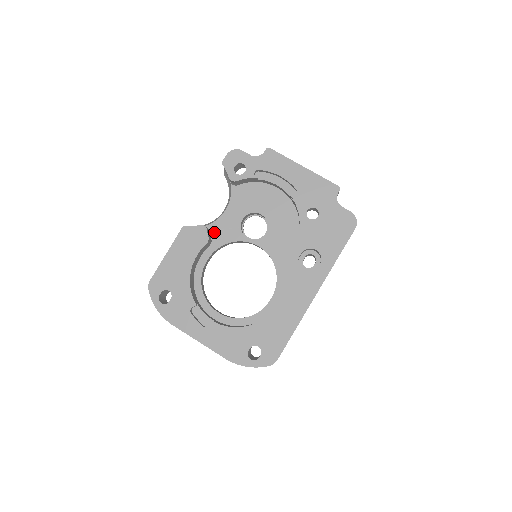
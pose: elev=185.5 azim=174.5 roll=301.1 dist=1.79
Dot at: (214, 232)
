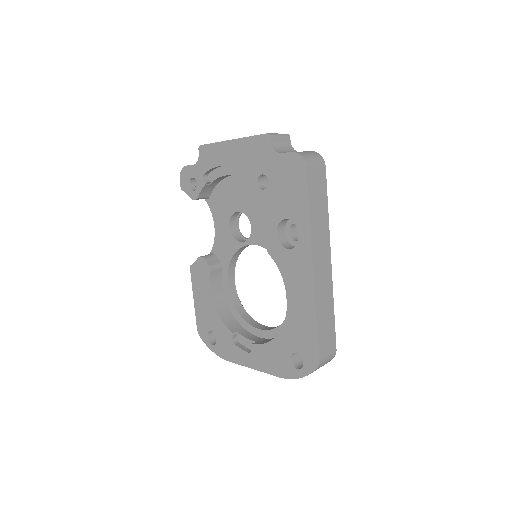
Dot at: (218, 254)
